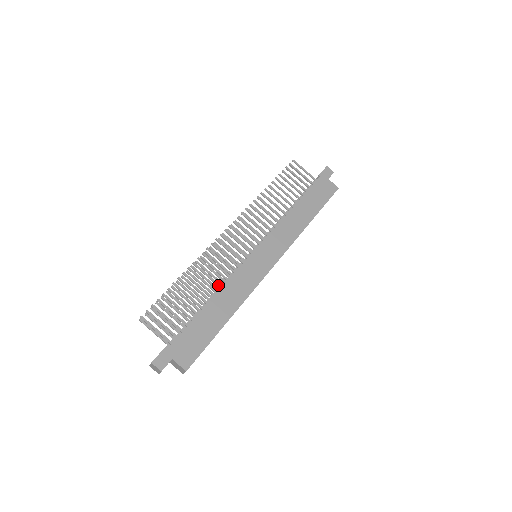
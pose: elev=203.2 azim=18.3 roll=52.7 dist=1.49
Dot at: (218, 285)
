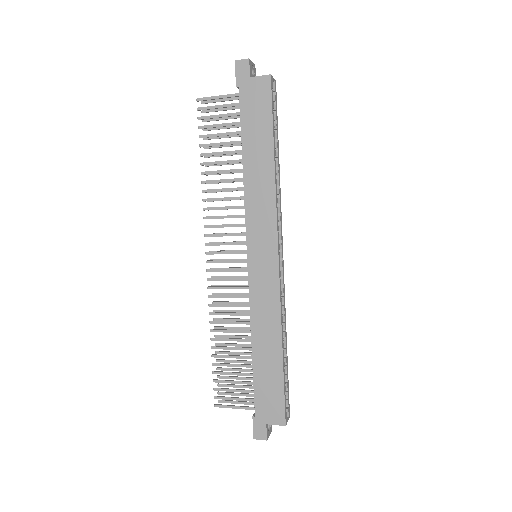
Dot at: (247, 324)
